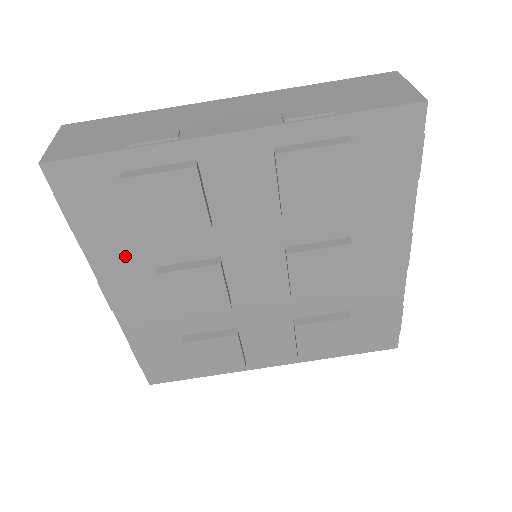
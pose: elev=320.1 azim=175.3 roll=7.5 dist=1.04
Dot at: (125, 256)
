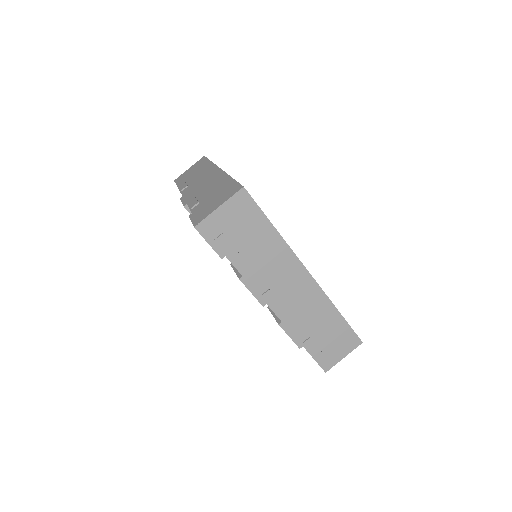
Dot at: occluded
